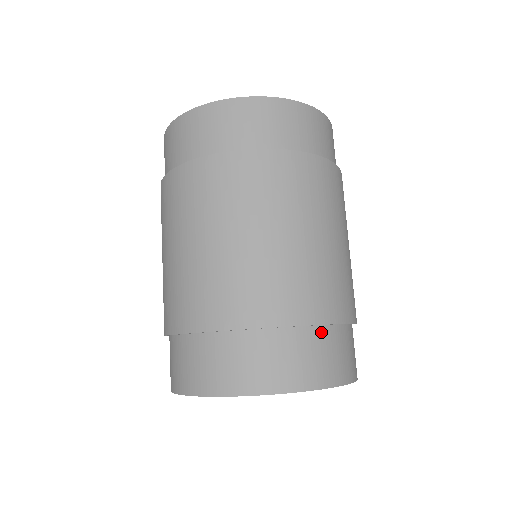
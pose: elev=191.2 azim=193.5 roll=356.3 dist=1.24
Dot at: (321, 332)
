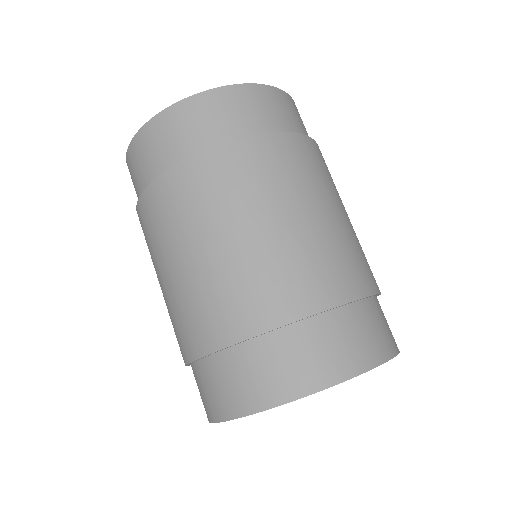
Dot at: (368, 305)
